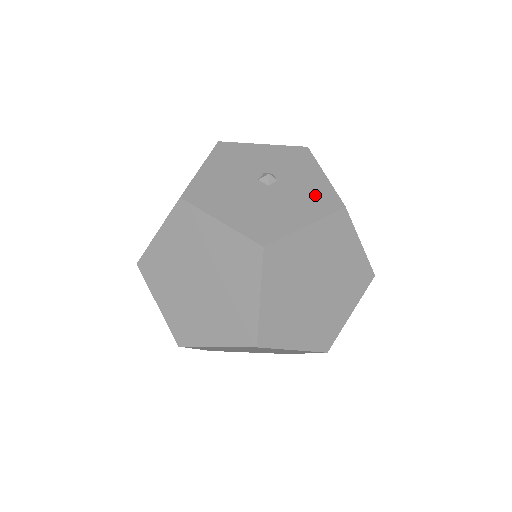
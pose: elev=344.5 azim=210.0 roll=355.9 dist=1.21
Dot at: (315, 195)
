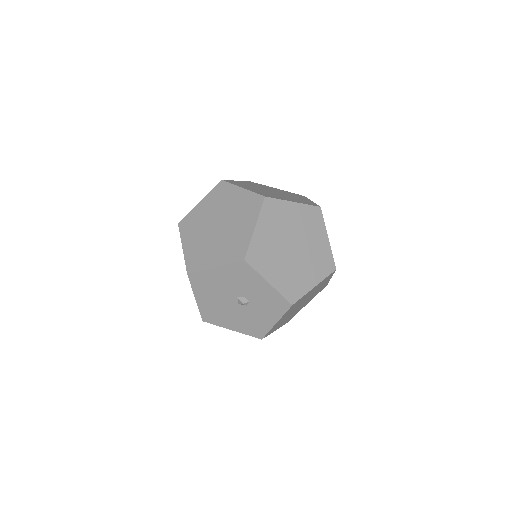
Dot at: (255, 325)
